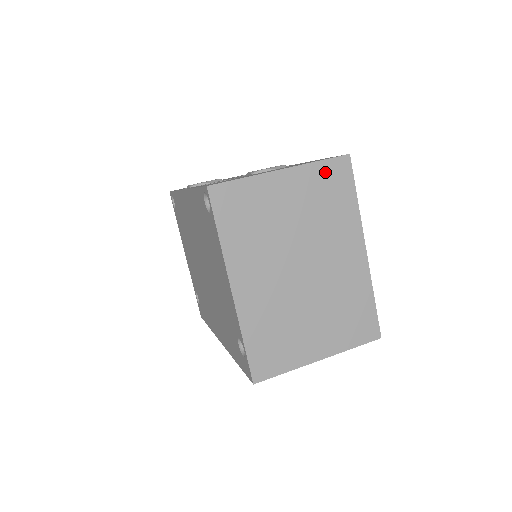
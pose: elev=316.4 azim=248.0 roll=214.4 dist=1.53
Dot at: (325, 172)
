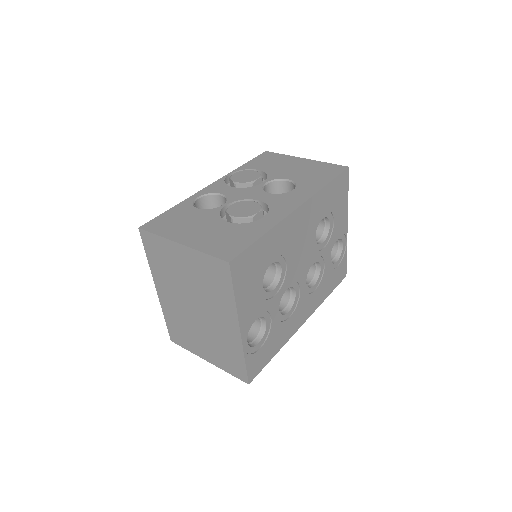
Dot at: (210, 263)
